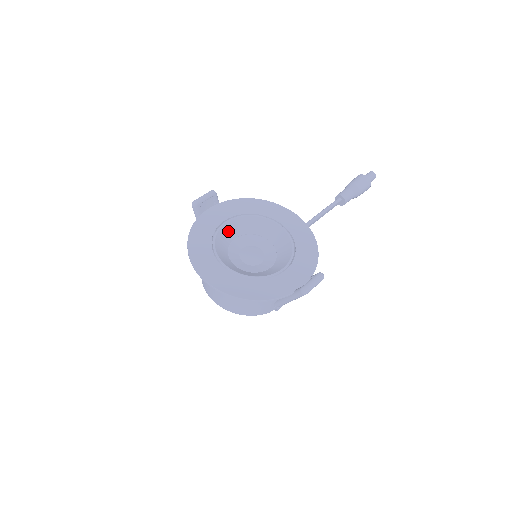
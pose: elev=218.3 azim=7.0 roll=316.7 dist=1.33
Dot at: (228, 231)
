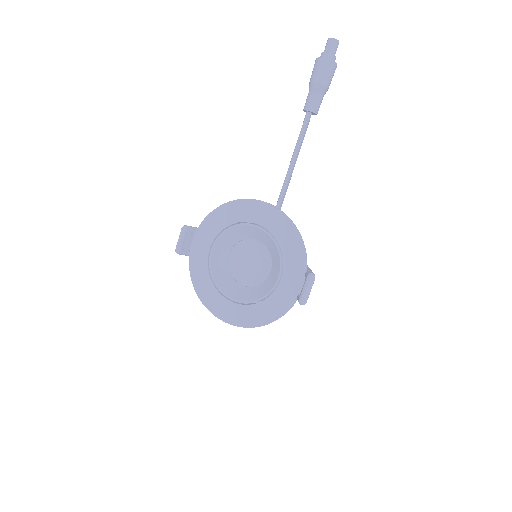
Dot at: (219, 255)
